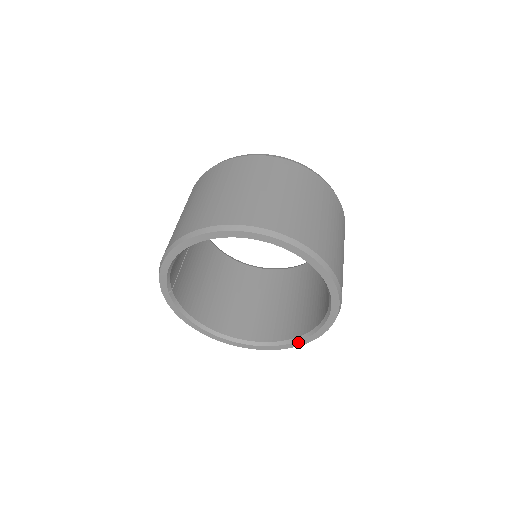
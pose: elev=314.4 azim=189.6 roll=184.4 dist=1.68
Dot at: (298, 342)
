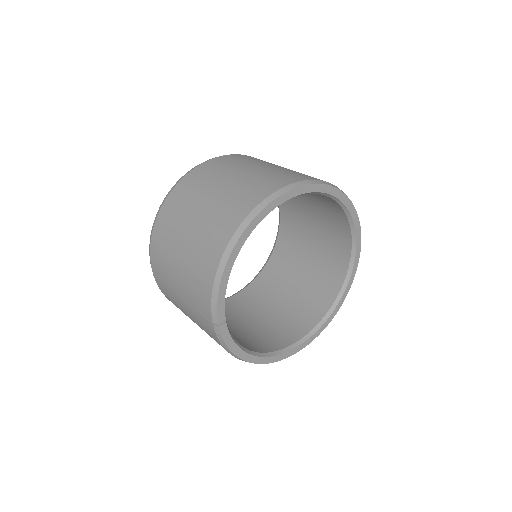
Dot at: (335, 310)
